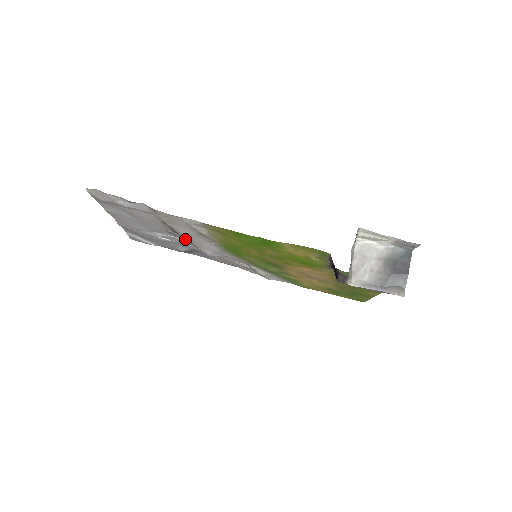
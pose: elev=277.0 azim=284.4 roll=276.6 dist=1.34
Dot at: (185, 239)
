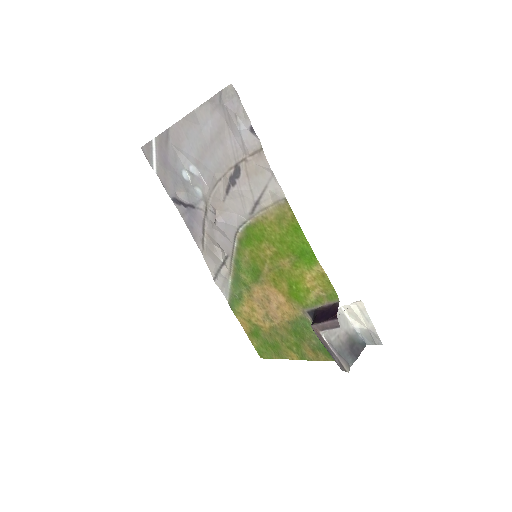
Dot at: (221, 193)
